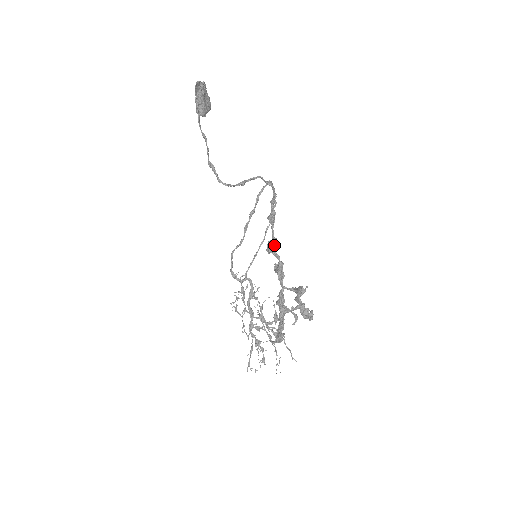
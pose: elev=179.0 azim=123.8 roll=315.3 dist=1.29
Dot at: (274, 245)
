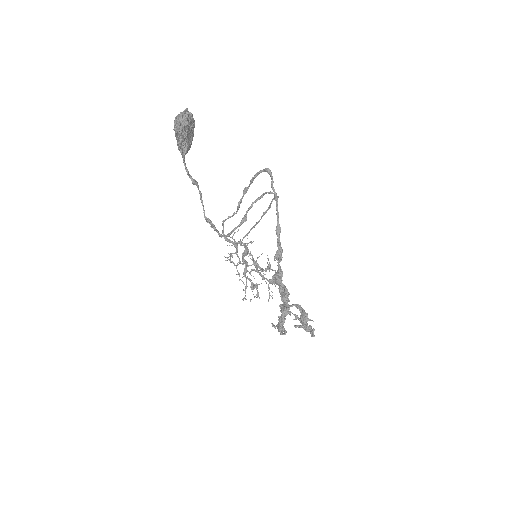
Dot at: (281, 280)
